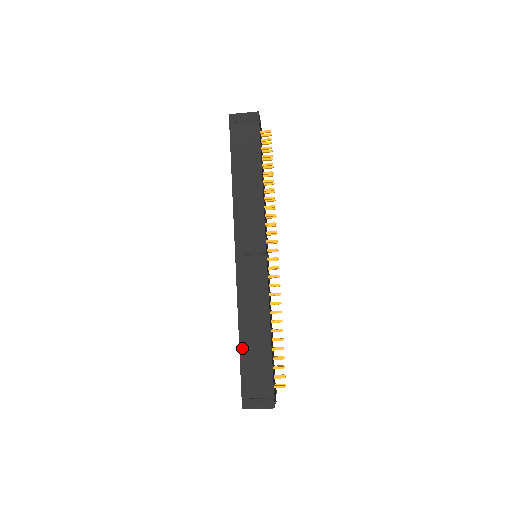
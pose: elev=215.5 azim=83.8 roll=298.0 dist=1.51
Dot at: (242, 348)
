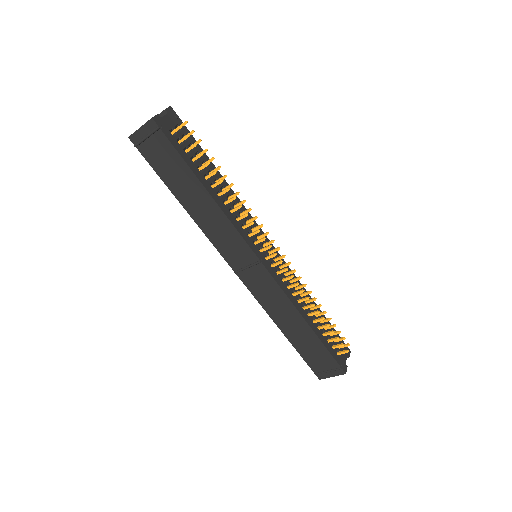
Dot at: (291, 341)
